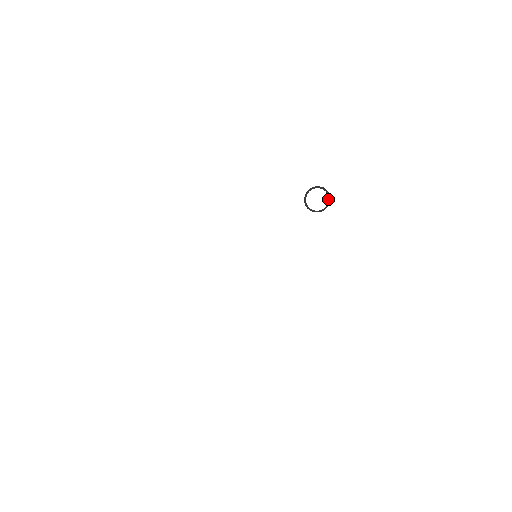
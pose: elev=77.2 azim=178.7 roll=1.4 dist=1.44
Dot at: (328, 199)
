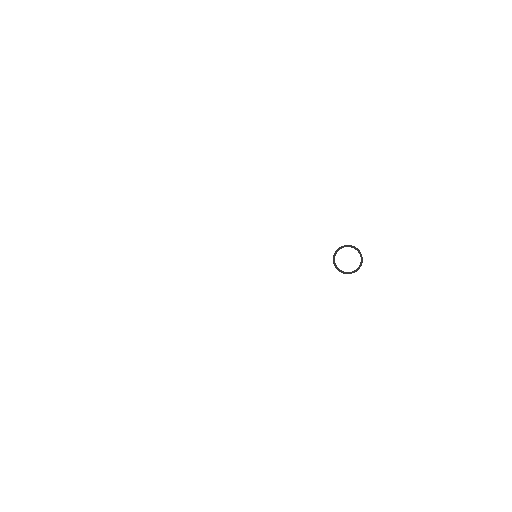
Dot at: (357, 268)
